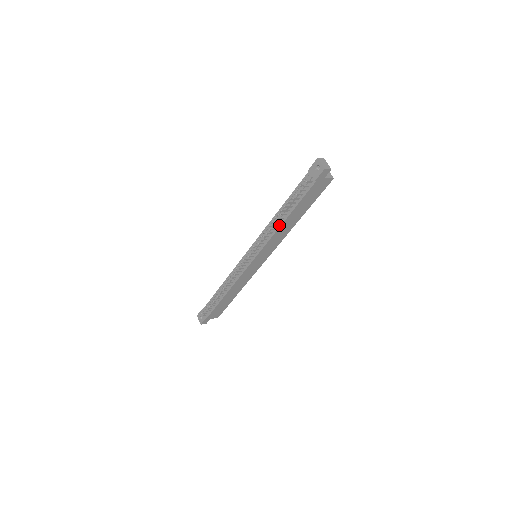
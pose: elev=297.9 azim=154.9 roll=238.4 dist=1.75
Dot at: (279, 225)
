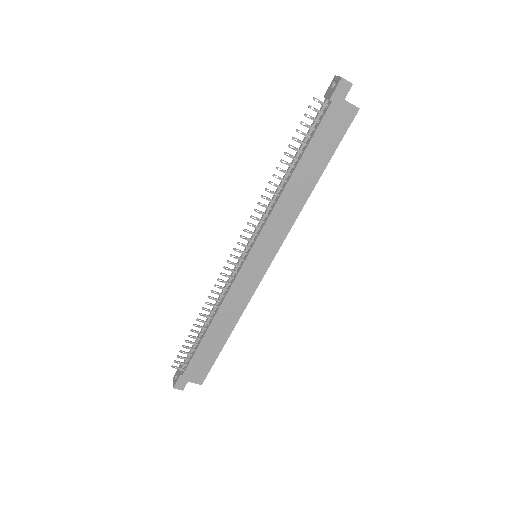
Dot at: (284, 186)
